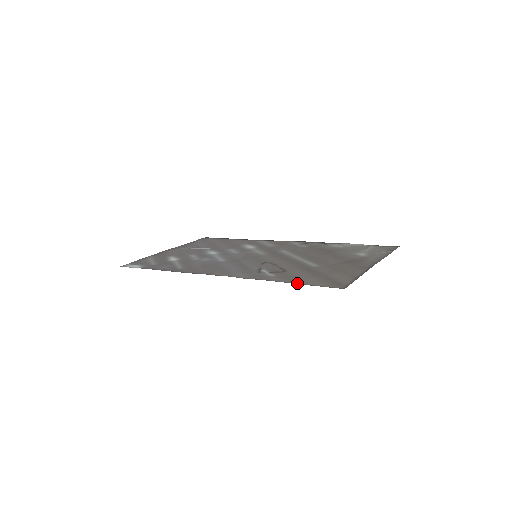
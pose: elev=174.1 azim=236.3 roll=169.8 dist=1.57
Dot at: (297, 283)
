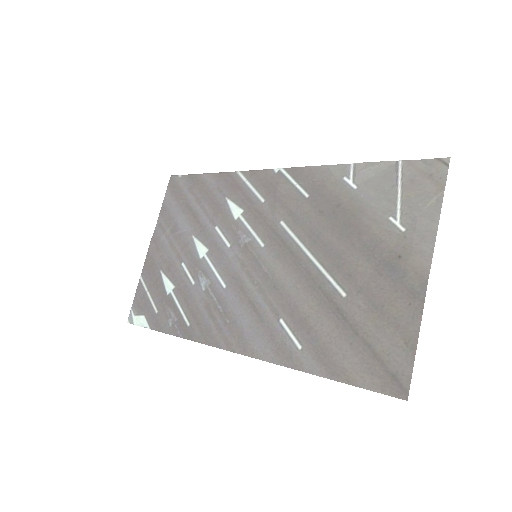
Dot at: (339, 380)
